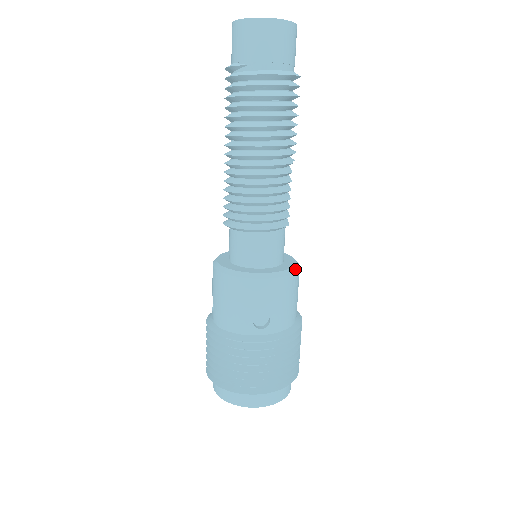
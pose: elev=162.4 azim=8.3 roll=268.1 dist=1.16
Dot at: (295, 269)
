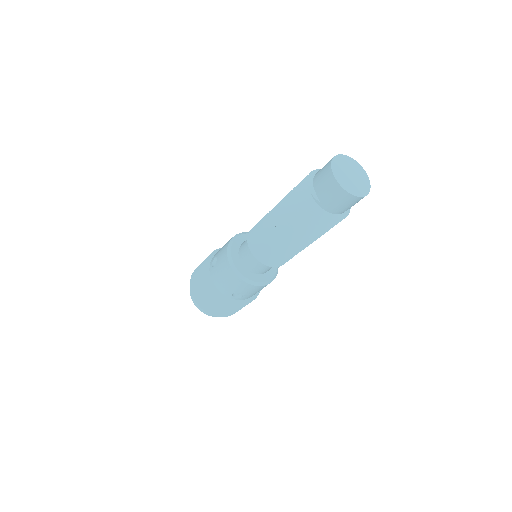
Dot at: (273, 279)
